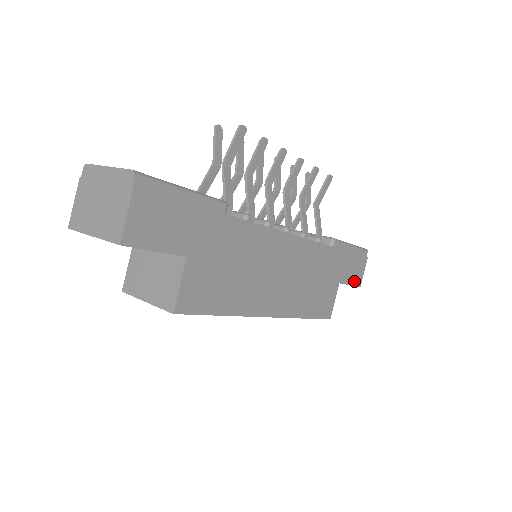
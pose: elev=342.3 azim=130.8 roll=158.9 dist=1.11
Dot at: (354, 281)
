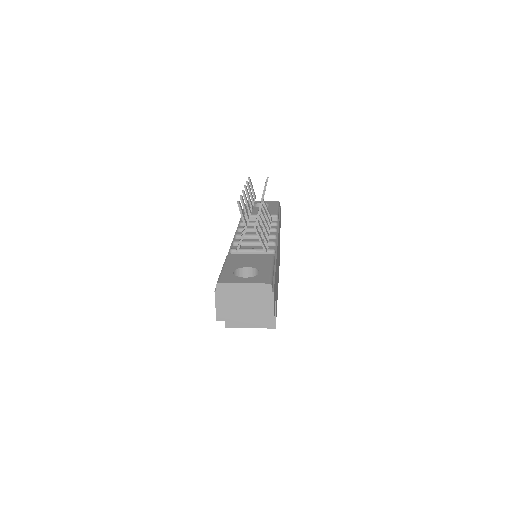
Dot at: occluded
